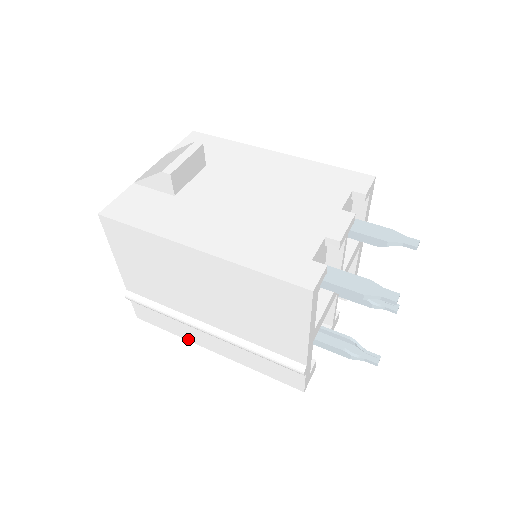
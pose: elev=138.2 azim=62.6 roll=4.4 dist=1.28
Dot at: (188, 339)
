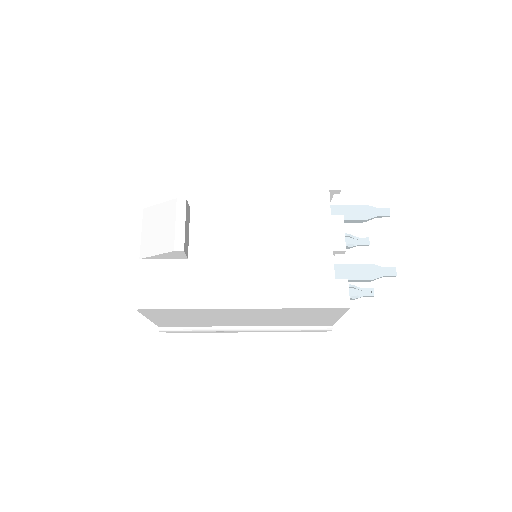
Dot at: (221, 332)
